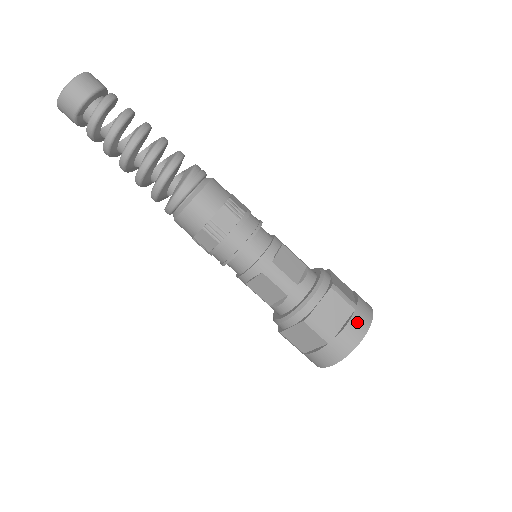
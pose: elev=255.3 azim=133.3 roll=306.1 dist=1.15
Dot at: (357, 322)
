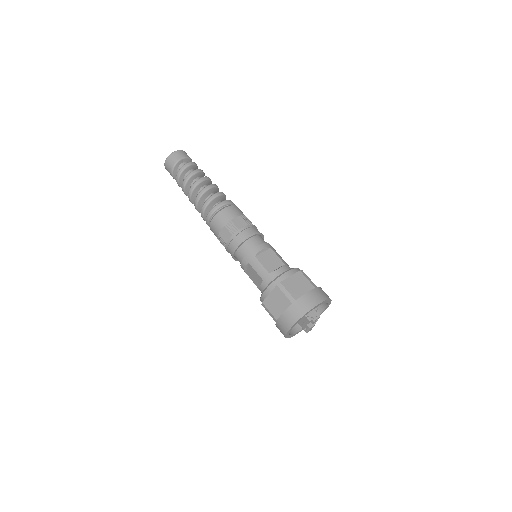
Dot at: occluded
